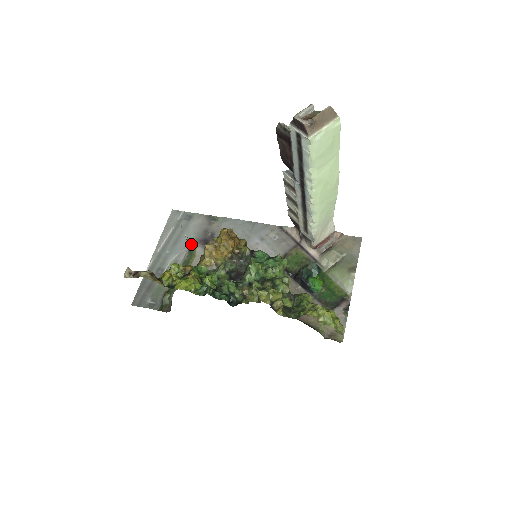
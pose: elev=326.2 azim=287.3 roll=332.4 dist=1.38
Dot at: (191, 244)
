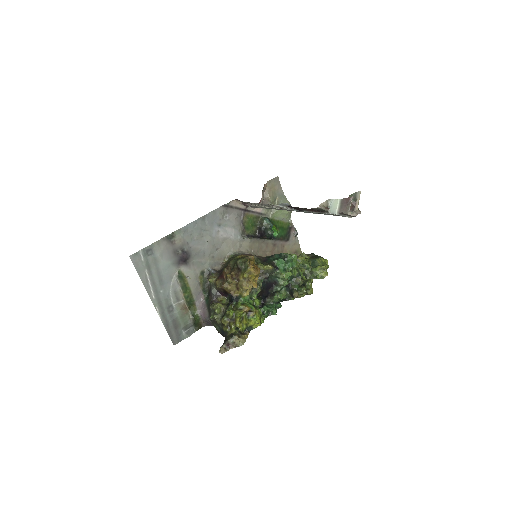
Dot at: (174, 271)
